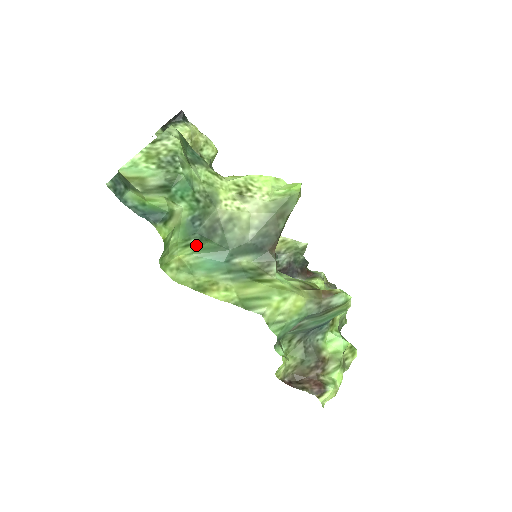
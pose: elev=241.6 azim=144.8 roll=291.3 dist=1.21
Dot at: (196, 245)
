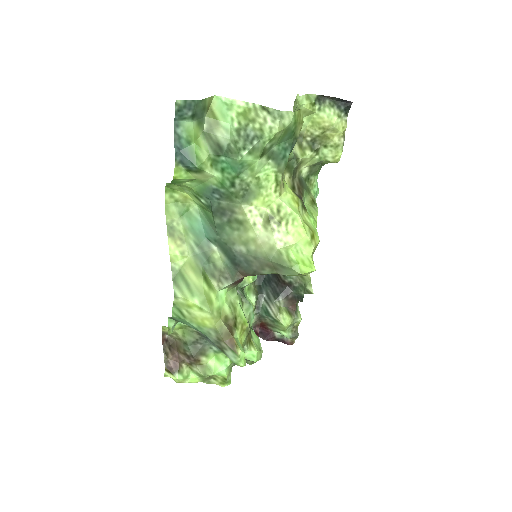
Dot at: (203, 205)
